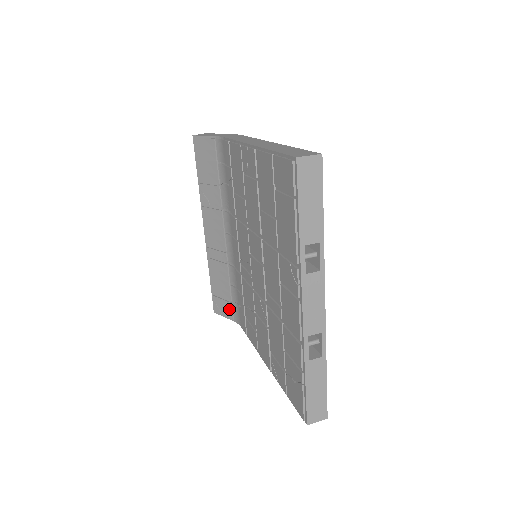
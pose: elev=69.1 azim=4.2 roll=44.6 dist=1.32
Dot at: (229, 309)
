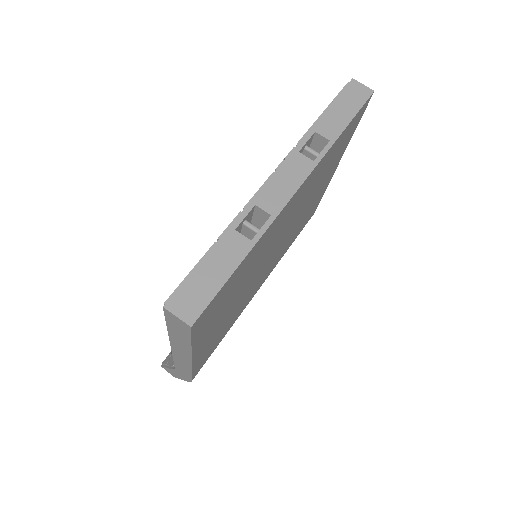
Dot at: occluded
